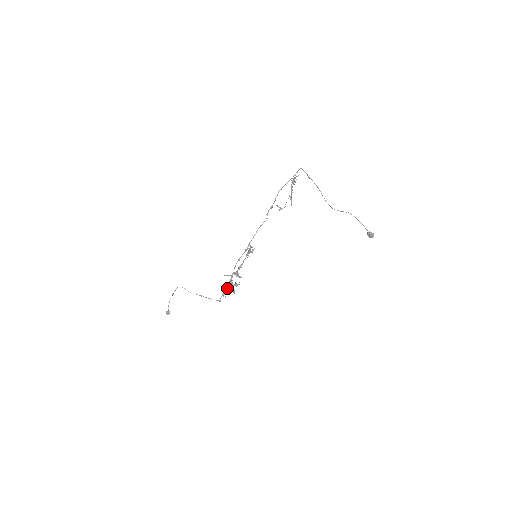
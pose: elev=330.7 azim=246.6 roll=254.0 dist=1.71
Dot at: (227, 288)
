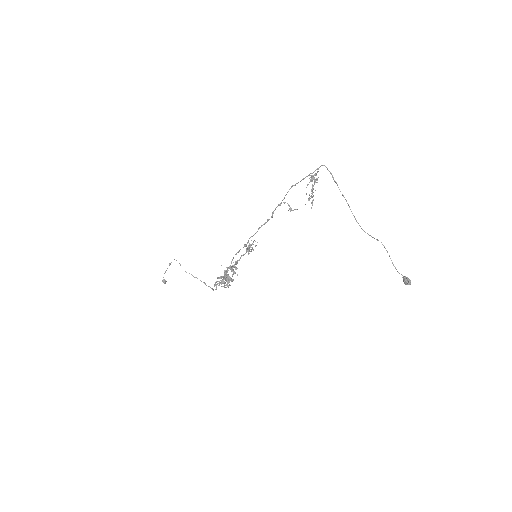
Dot at: occluded
